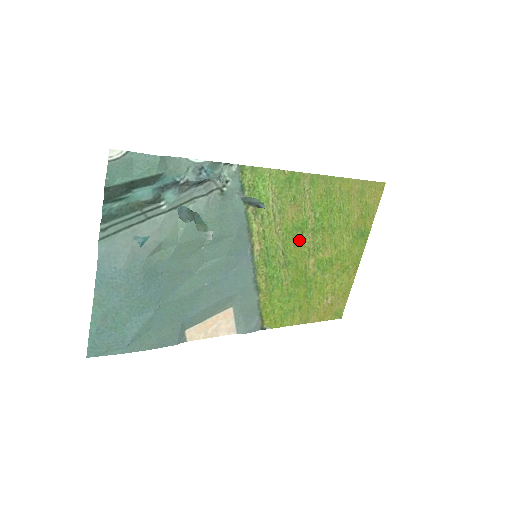
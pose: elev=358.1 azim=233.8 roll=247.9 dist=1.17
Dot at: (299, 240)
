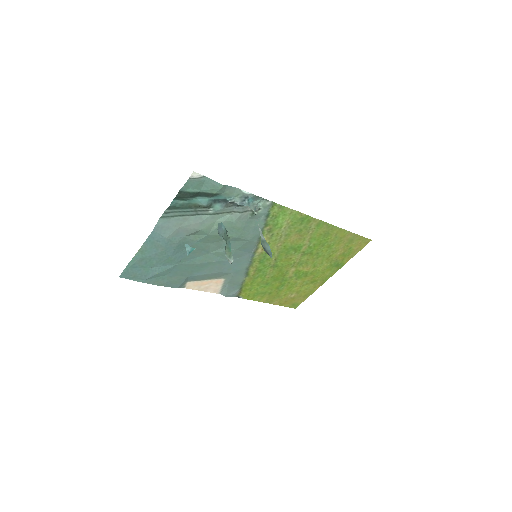
Dot at: (291, 255)
